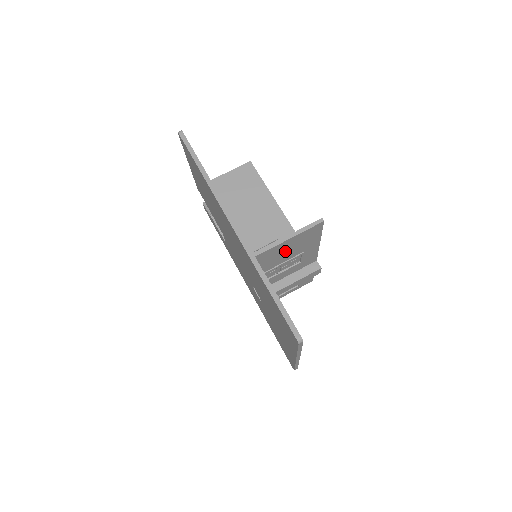
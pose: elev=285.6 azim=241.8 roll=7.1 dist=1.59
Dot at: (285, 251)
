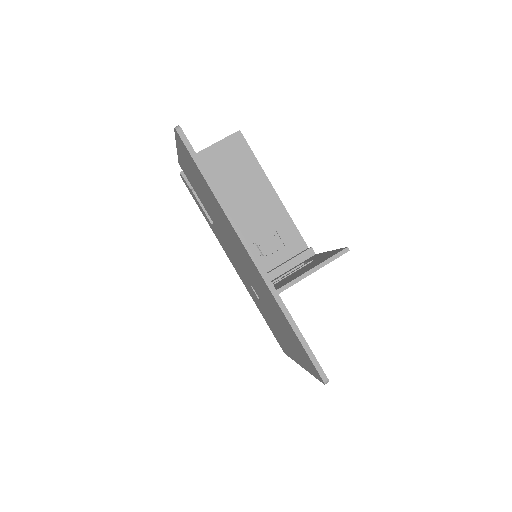
Dot at: occluded
